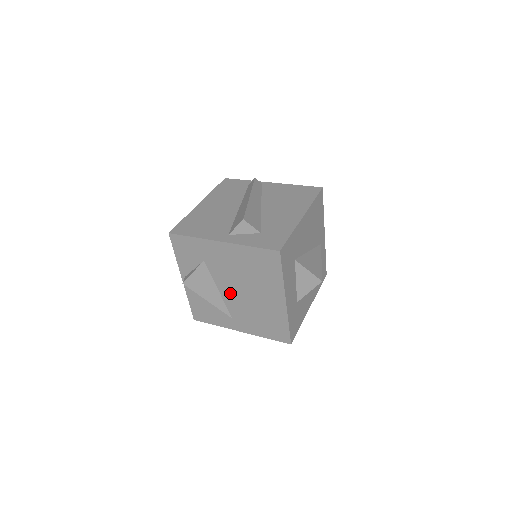
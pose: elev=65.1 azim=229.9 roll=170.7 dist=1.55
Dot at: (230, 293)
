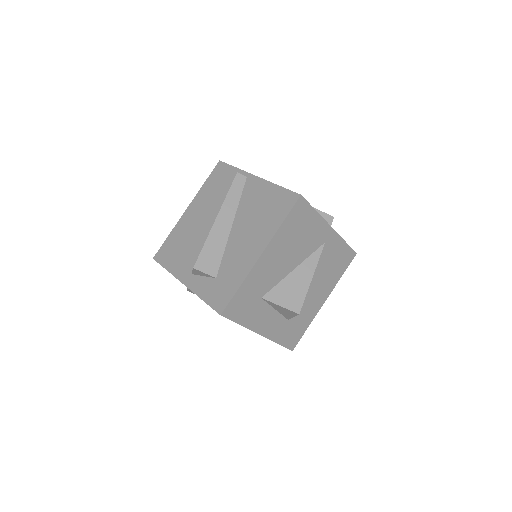
Dot at: occluded
